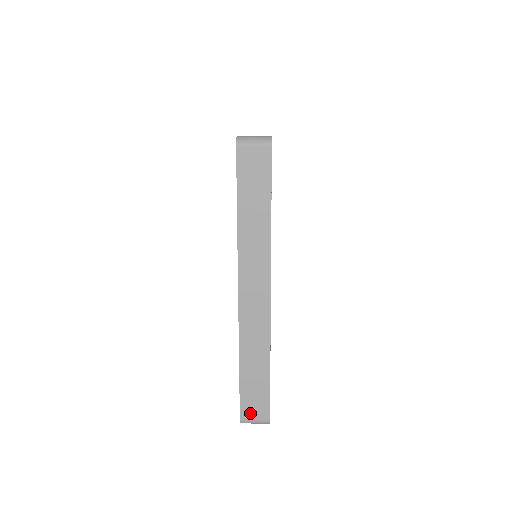
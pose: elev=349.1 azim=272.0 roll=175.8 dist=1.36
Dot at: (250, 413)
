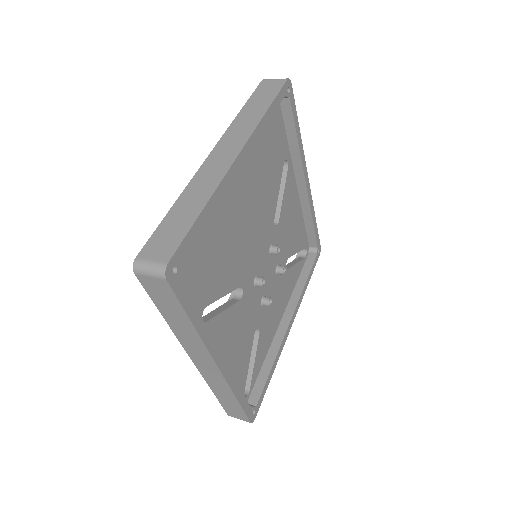
Dot at: (234, 415)
